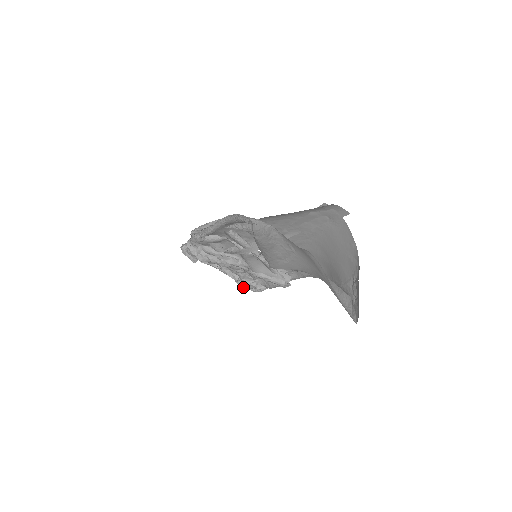
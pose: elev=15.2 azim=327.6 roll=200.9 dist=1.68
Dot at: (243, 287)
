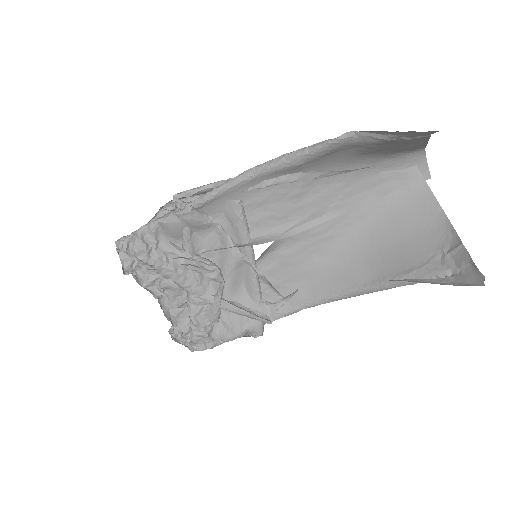
Dot at: (178, 342)
